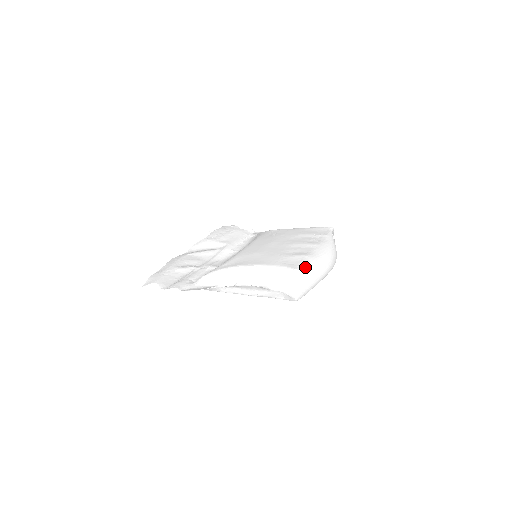
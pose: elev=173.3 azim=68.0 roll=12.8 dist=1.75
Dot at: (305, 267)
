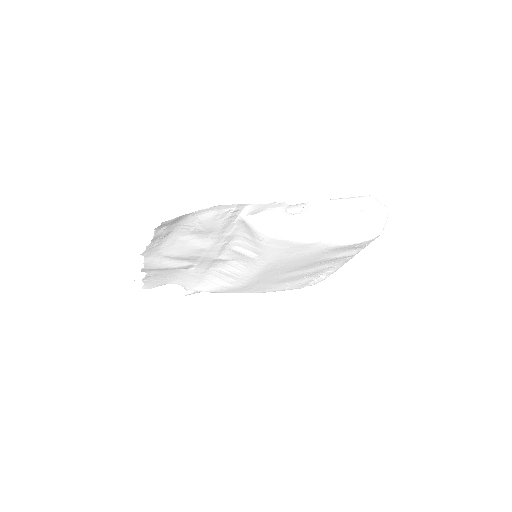
Dot at: occluded
